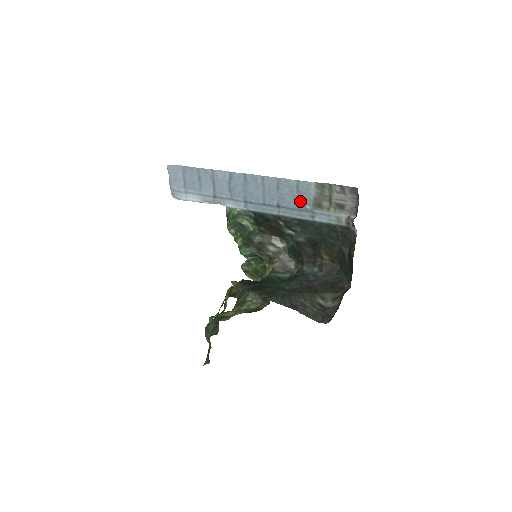
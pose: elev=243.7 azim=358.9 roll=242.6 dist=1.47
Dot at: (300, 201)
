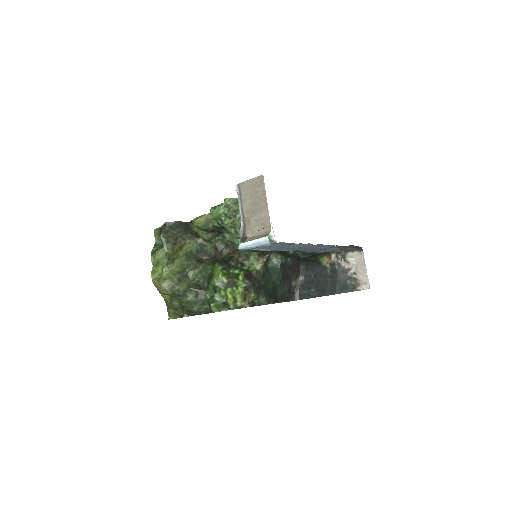
Dot at: (328, 249)
